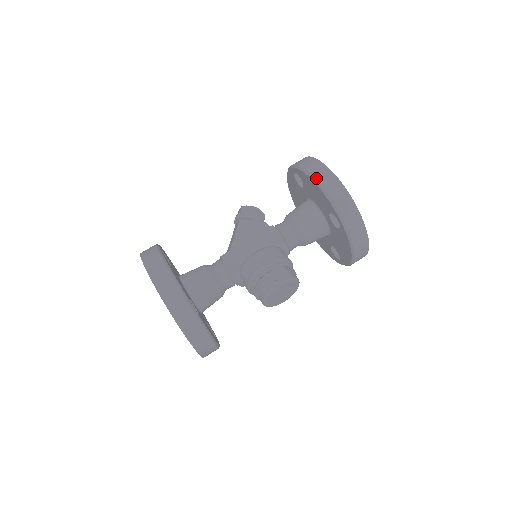
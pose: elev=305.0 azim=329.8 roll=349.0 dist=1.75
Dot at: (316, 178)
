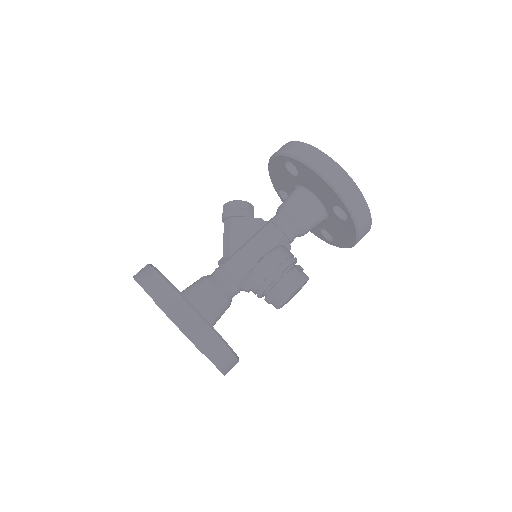
Dot at: (322, 172)
